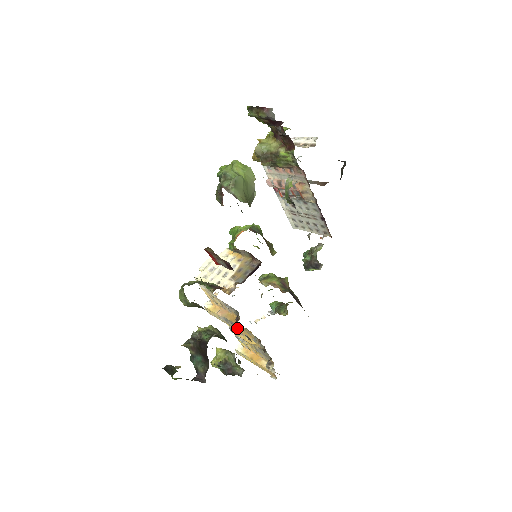
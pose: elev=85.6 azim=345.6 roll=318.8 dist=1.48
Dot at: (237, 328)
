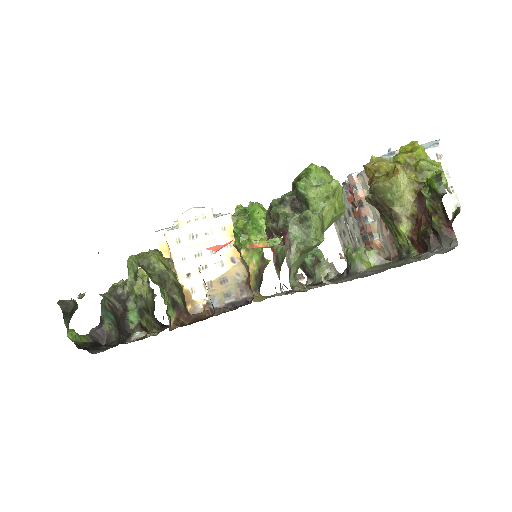
Dot at: occluded
